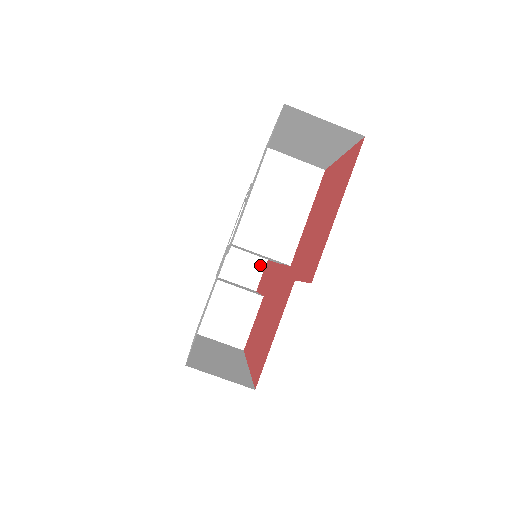
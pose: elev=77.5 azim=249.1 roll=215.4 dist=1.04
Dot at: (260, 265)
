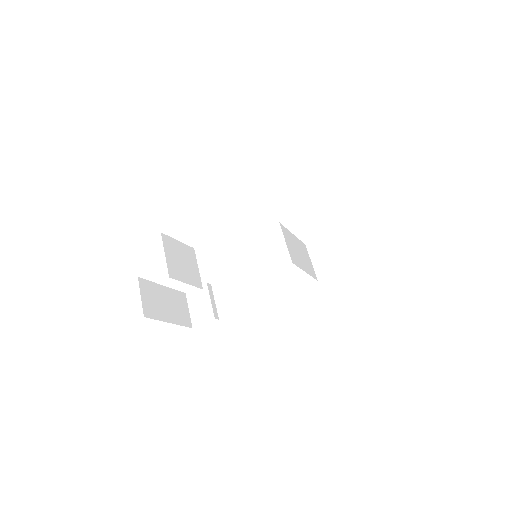
Dot at: (160, 316)
